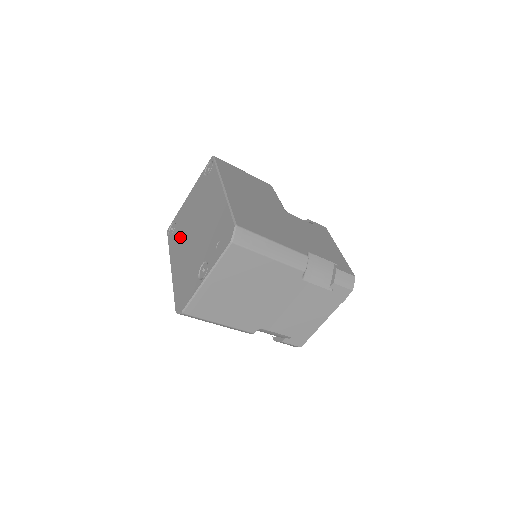
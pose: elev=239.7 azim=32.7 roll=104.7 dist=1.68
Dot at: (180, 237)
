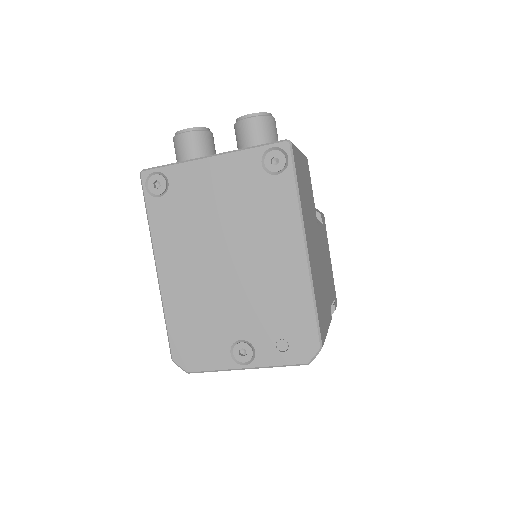
Dot at: (184, 232)
